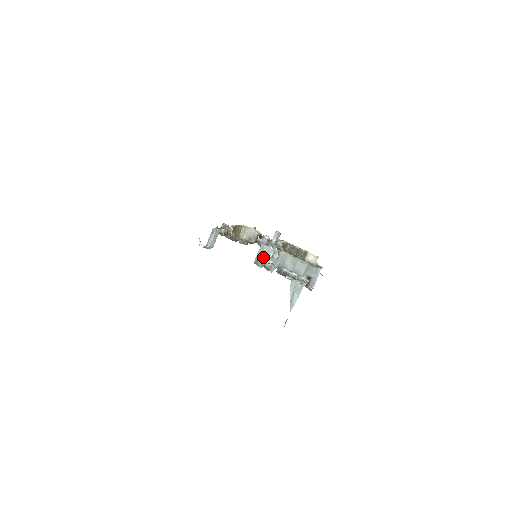
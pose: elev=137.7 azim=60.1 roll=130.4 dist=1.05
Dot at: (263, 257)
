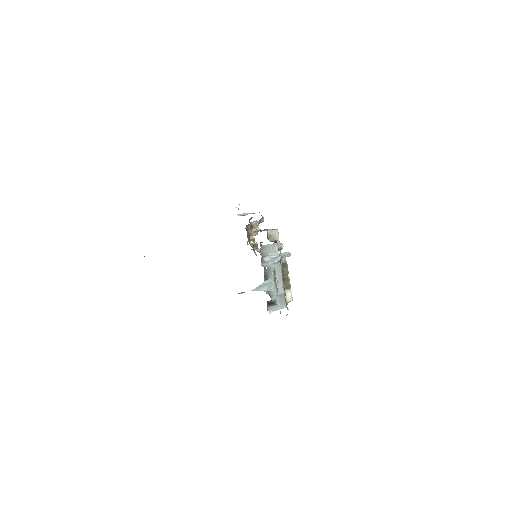
Dot at: (268, 251)
